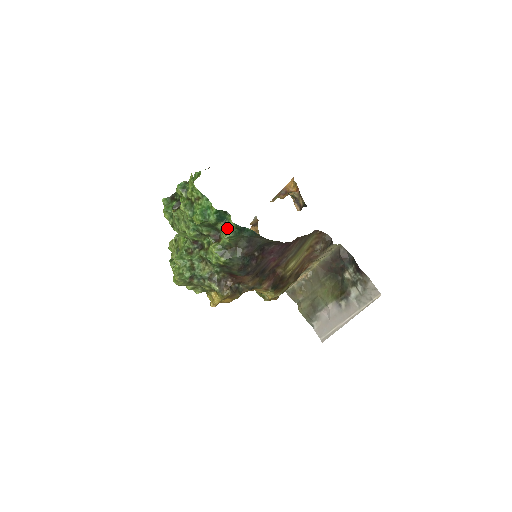
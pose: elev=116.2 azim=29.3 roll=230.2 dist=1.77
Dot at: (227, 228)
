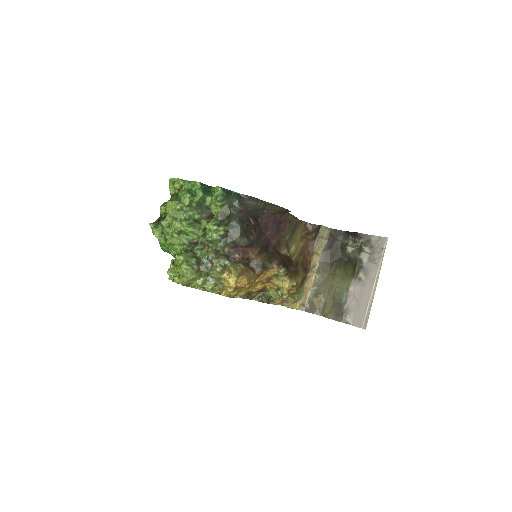
Dot at: (215, 195)
